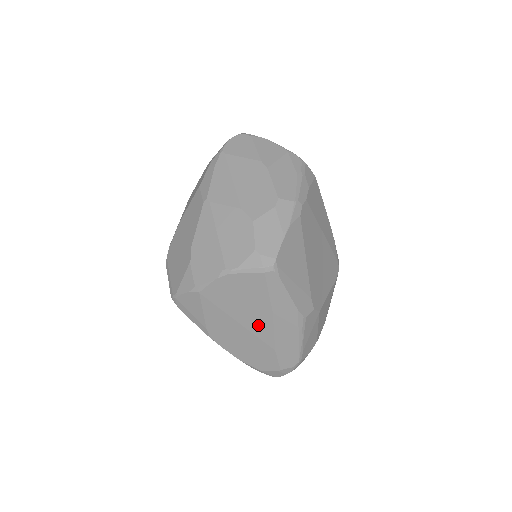
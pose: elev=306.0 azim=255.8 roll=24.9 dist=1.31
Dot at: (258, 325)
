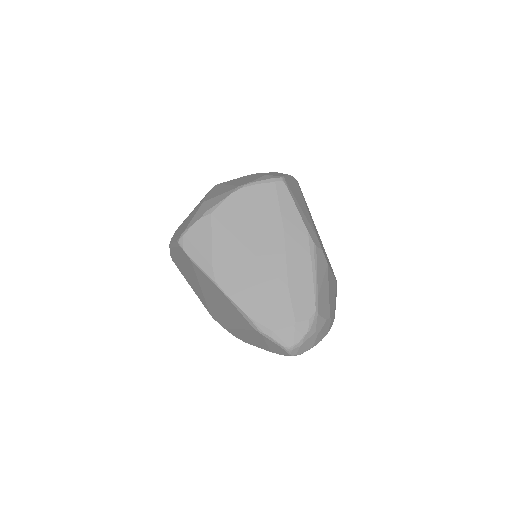
Dot at: (269, 250)
